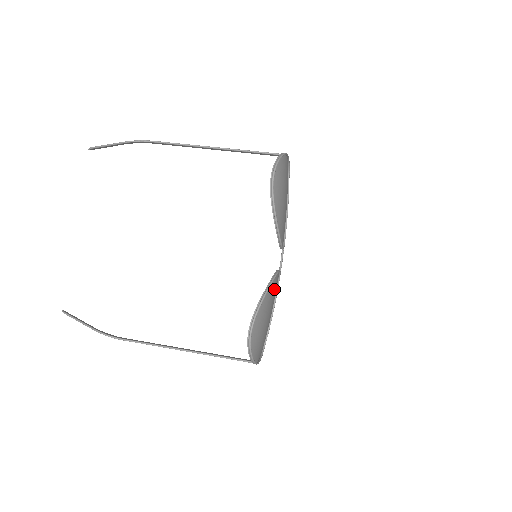
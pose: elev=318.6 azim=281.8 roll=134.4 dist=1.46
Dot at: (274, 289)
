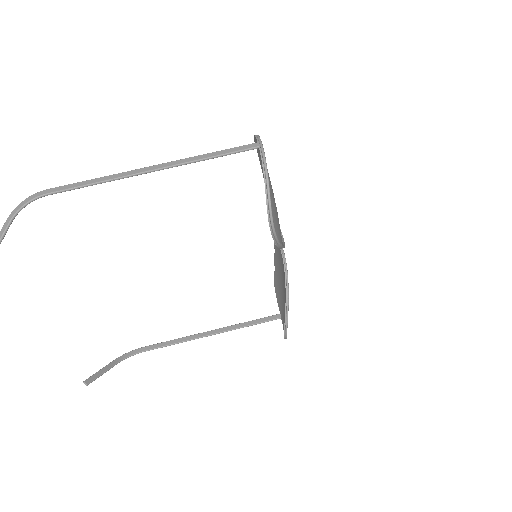
Dot at: (283, 270)
